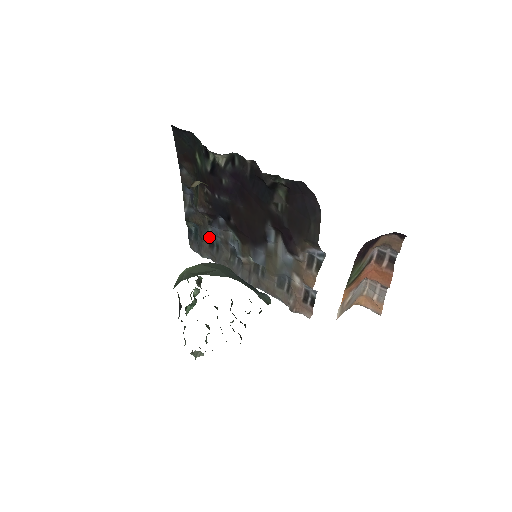
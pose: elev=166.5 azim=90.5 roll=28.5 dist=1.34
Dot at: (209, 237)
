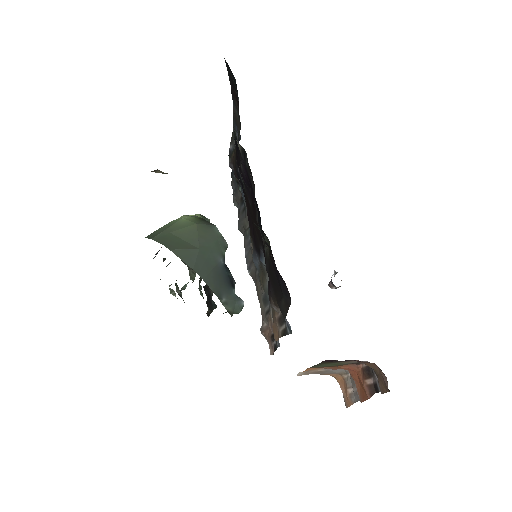
Dot at: occluded
